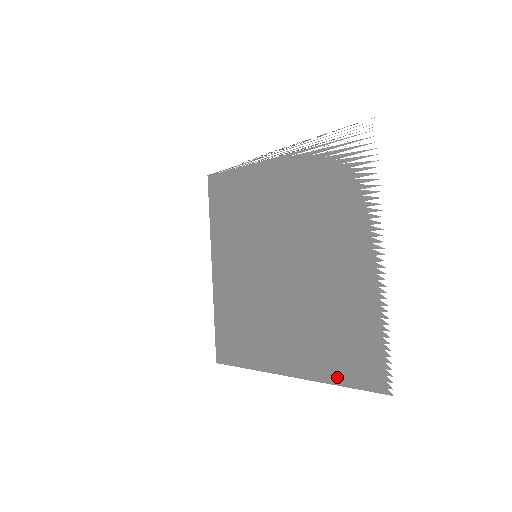
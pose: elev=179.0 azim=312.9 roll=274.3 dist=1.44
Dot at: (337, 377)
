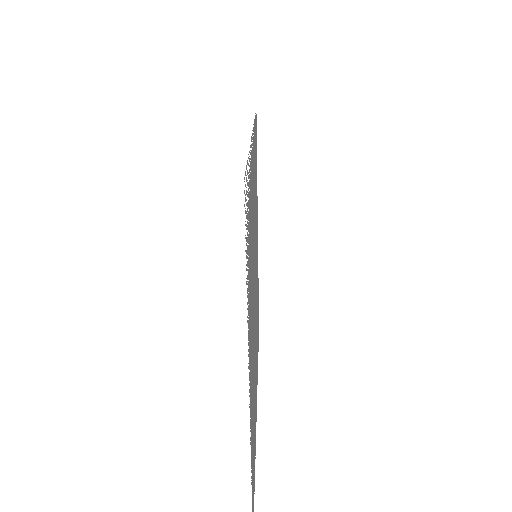
Dot at: occluded
